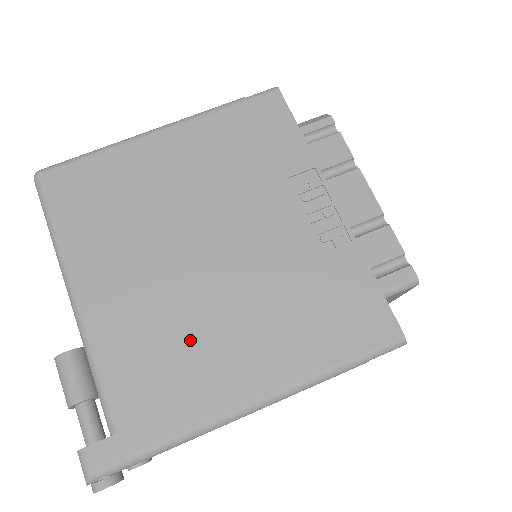
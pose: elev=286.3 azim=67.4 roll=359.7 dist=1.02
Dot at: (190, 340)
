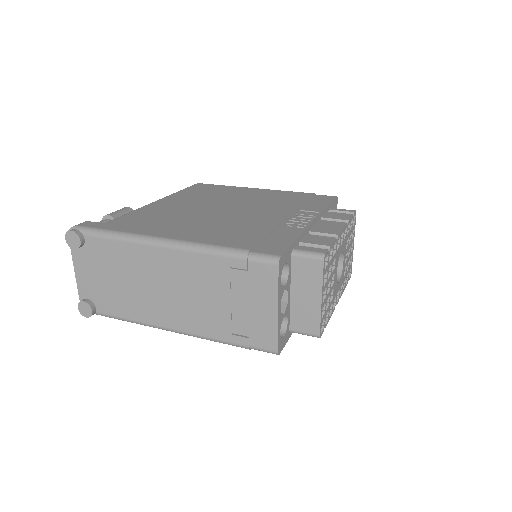
Dot at: (176, 220)
